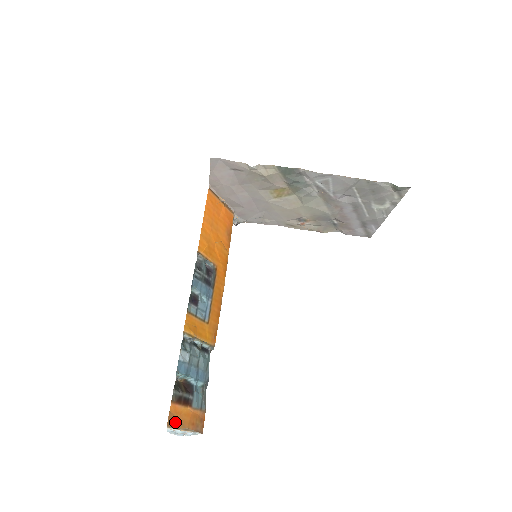
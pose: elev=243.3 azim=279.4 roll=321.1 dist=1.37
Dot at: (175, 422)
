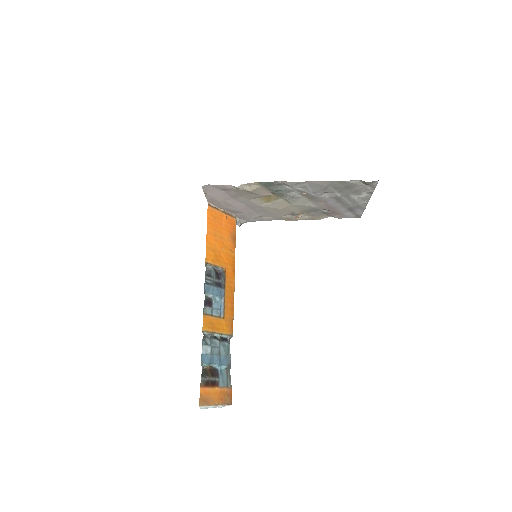
Dot at: (206, 401)
